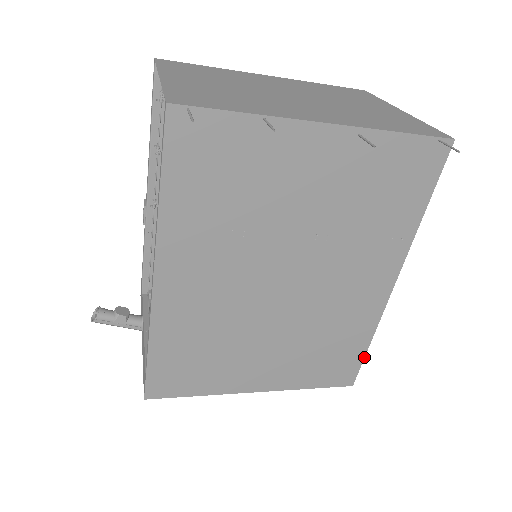
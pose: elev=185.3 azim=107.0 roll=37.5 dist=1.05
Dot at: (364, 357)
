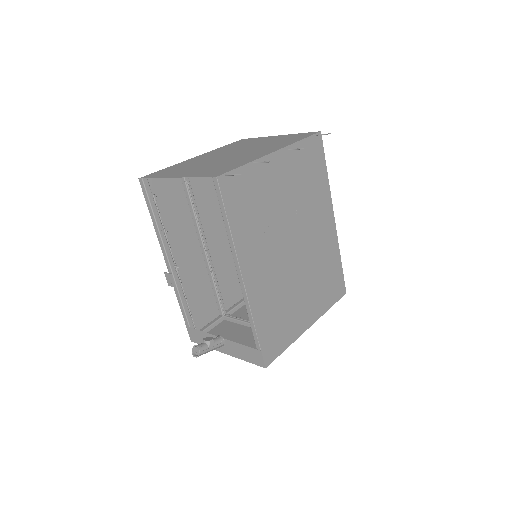
Dot at: (342, 271)
